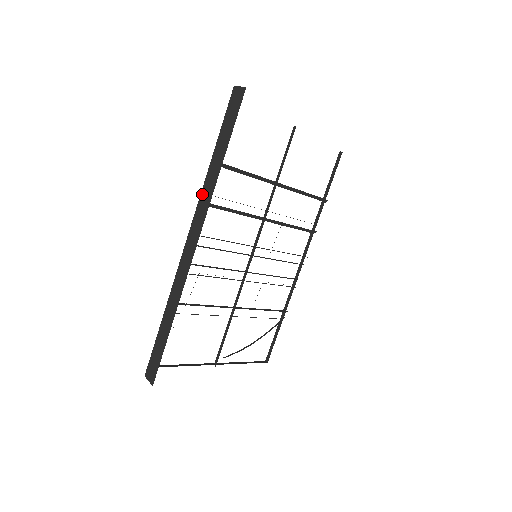
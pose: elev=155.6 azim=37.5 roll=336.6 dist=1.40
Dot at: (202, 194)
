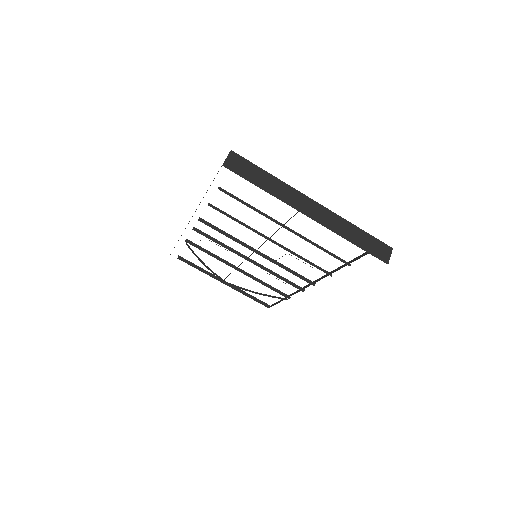
Dot at: occluded
